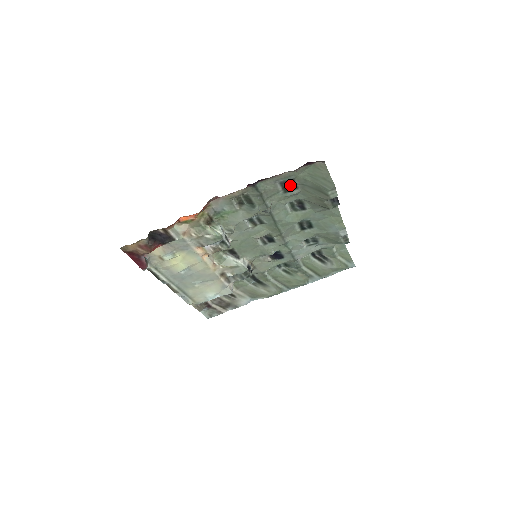
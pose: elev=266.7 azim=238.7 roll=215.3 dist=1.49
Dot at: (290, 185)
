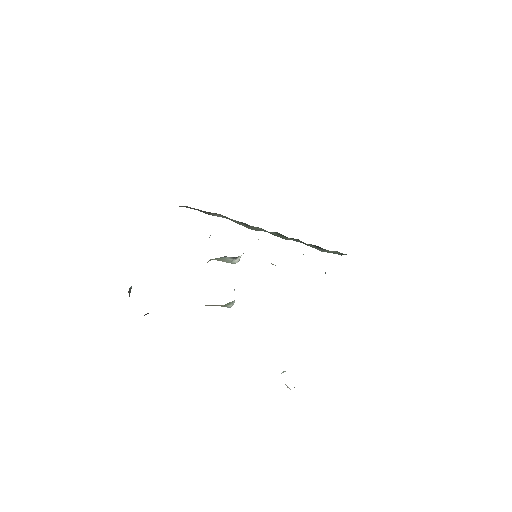
Dot at: occluded
